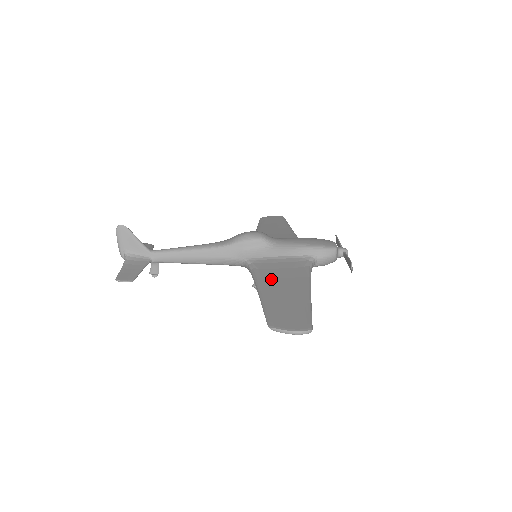
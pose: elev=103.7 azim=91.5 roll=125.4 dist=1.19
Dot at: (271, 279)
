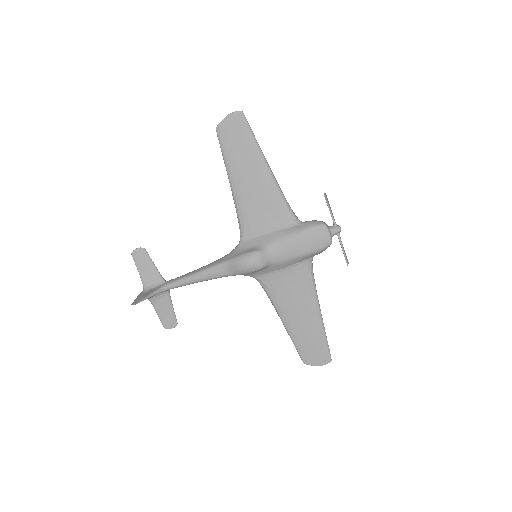
Dot at: (286, 306)
